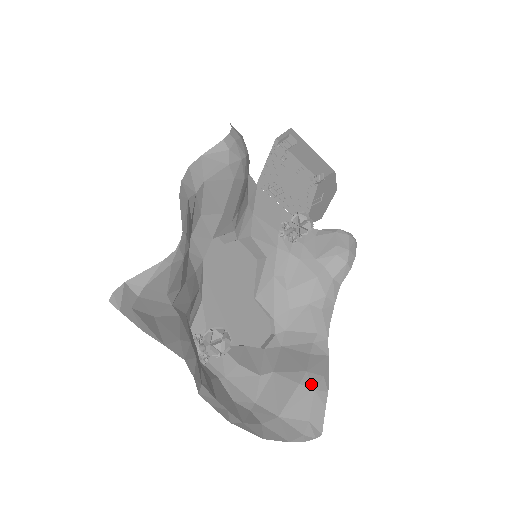
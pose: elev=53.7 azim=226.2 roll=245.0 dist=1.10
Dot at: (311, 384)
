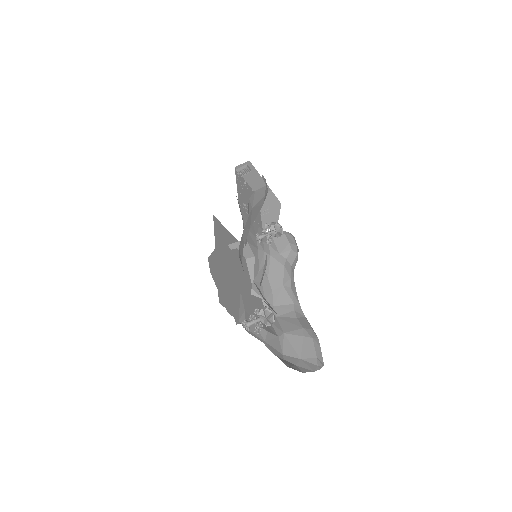
Dot at: (309, 335)
